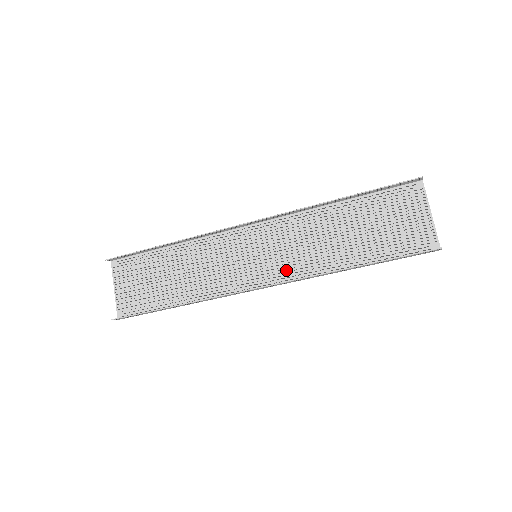
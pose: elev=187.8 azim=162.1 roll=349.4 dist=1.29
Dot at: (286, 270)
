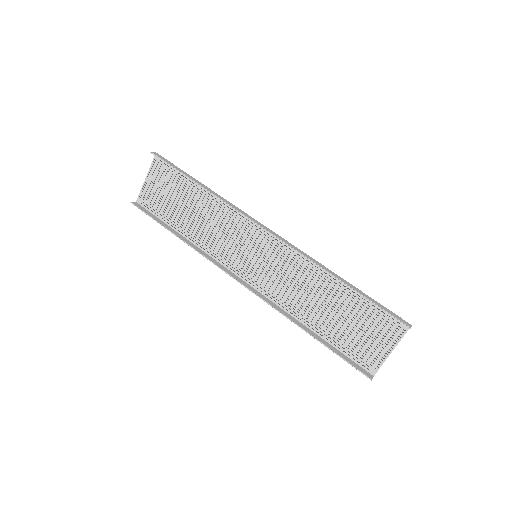
Dot at: (268, 285)
